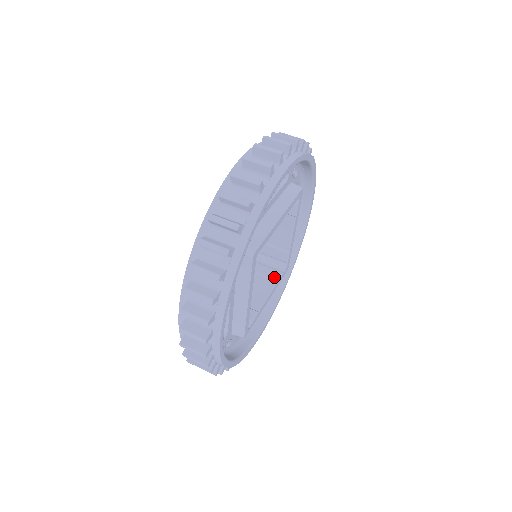
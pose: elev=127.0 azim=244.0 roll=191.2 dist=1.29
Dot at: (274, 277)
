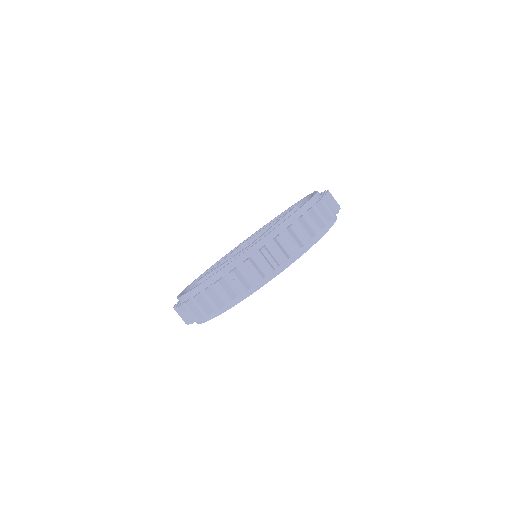
Dot at: occluded
